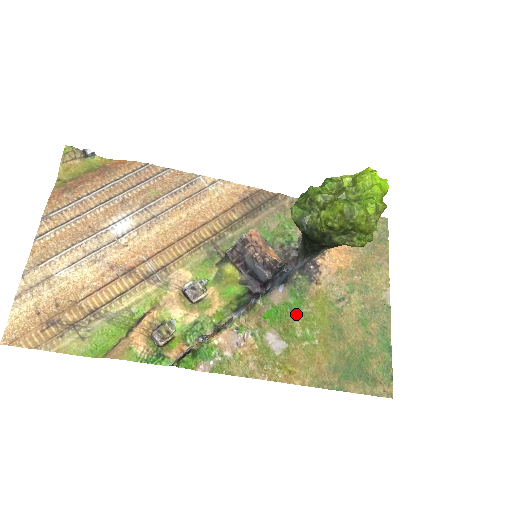
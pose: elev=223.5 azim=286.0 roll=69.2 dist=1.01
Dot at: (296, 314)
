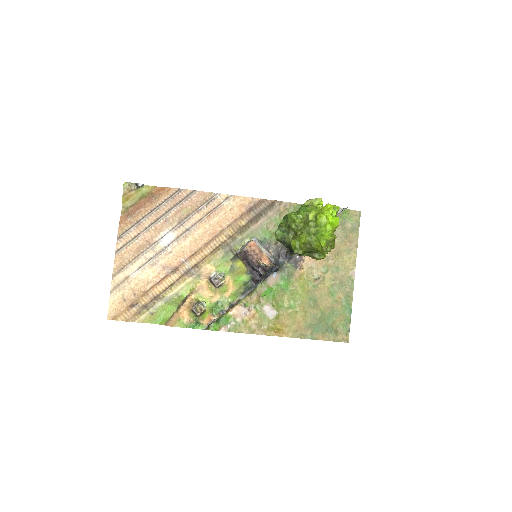
Dot at: (284, 291)
